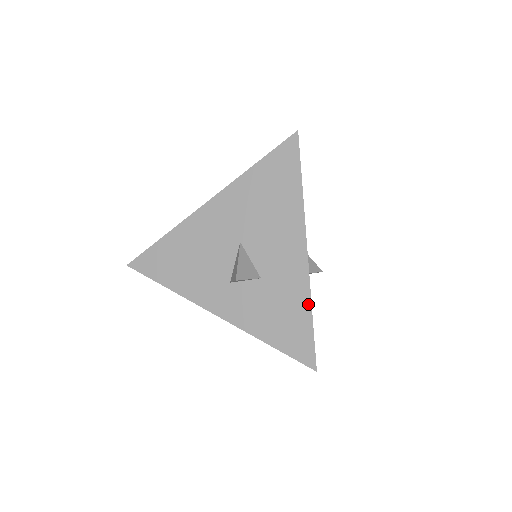
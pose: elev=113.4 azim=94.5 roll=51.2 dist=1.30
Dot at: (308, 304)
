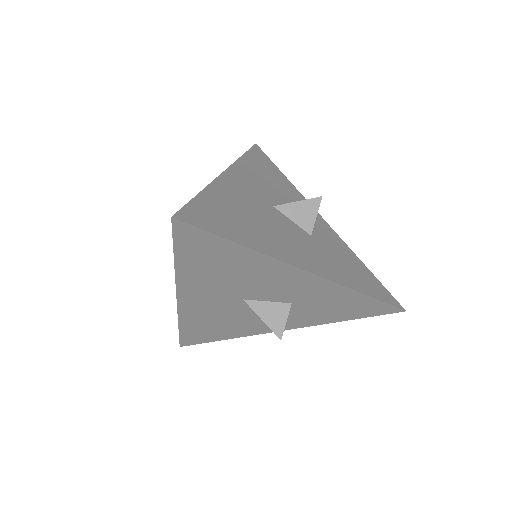
Dot at: (354, 293)
